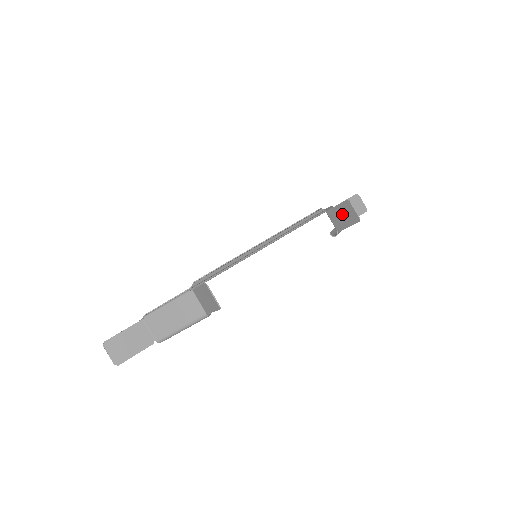
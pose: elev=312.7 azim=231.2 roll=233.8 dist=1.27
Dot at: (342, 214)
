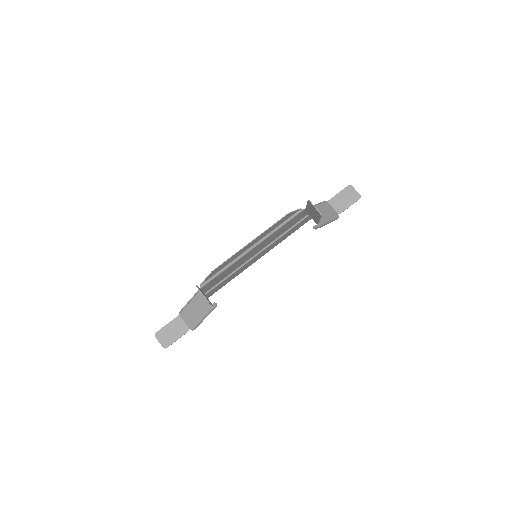
Dot at: (312, 211)
